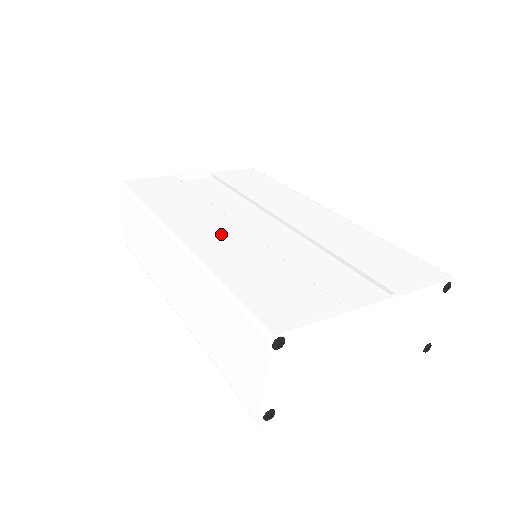
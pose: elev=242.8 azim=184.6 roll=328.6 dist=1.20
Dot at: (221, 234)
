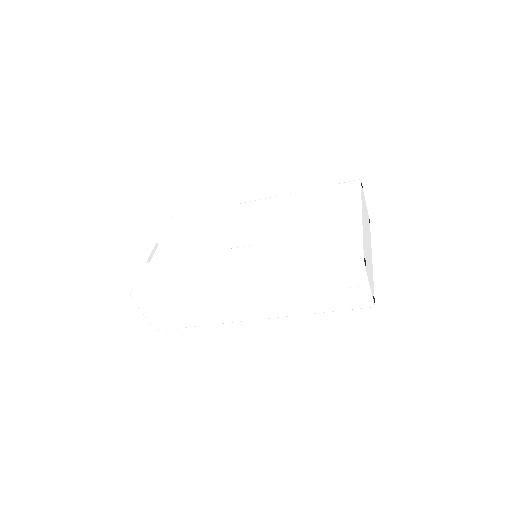
Dot at: (251, 257)
